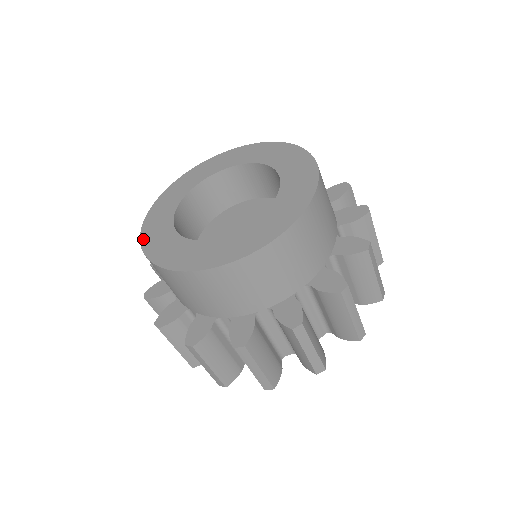
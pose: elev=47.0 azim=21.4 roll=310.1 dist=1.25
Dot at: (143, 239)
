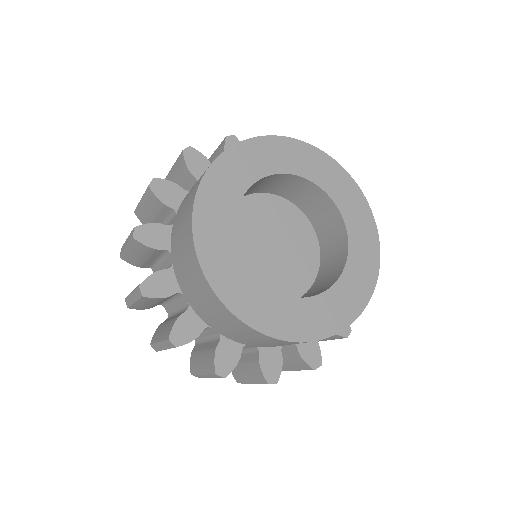
Dot at: (230, 305)
